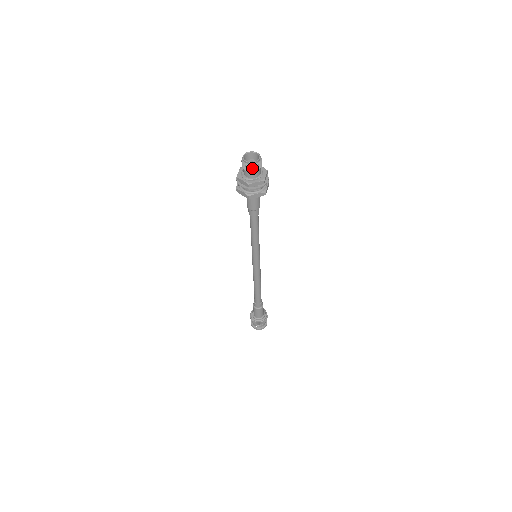
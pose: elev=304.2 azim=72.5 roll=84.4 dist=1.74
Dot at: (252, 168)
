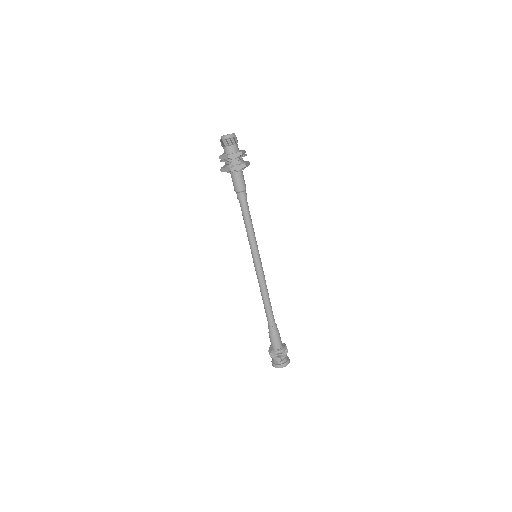
Dot at: (229, 141)
